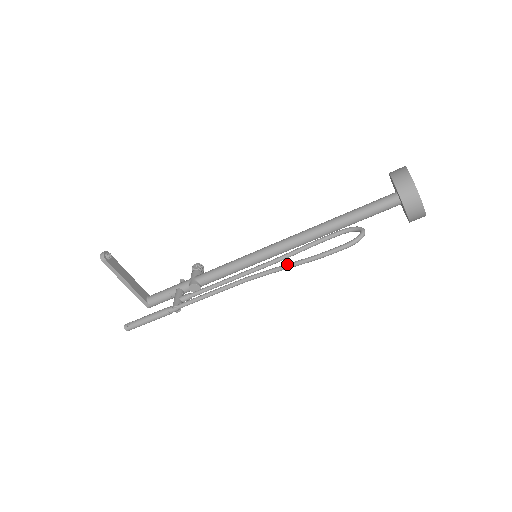
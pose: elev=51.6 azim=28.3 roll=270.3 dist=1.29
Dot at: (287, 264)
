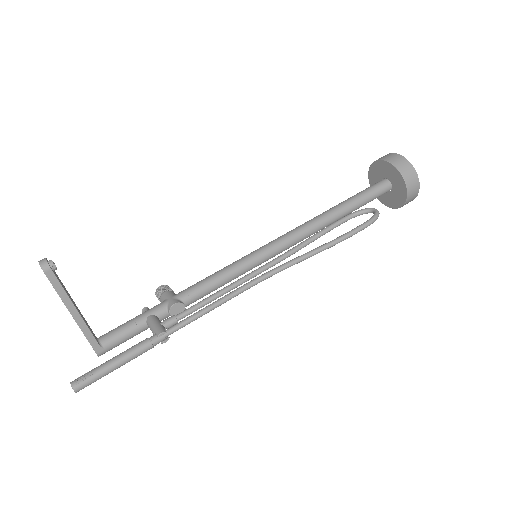
Dot at: (308, 252)
